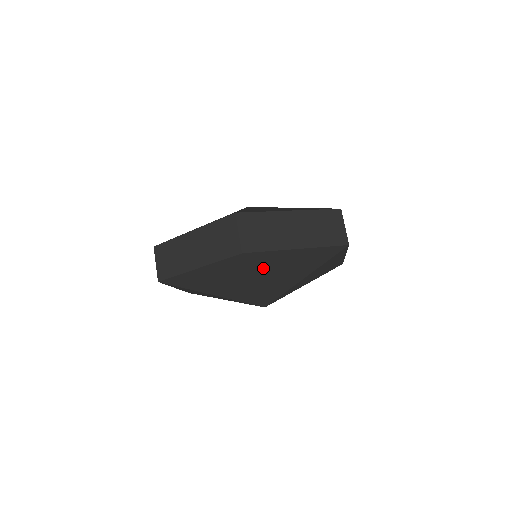
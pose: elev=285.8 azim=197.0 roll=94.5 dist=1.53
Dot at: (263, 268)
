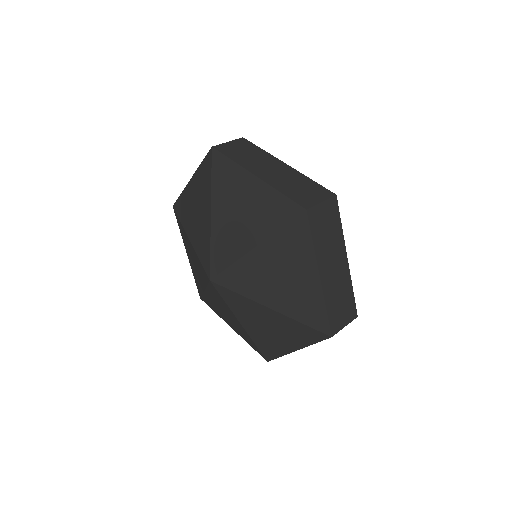
Dot at: (222, 190)
